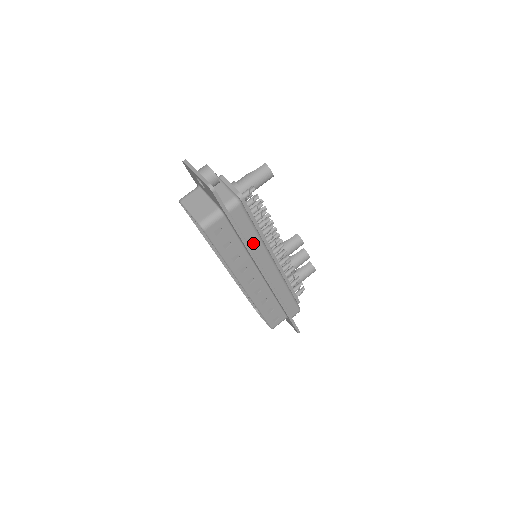
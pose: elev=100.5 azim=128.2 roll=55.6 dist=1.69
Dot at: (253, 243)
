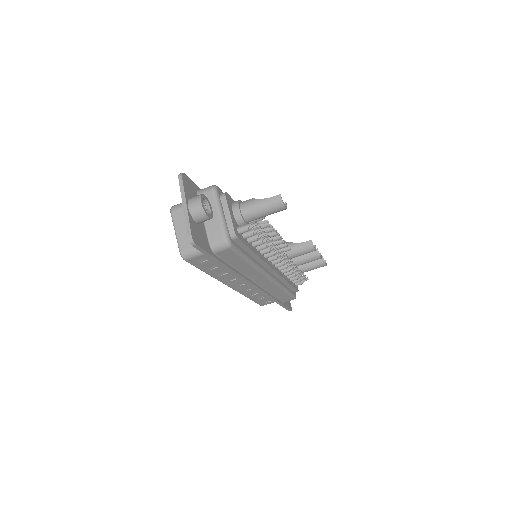
Dot at: (244, 268)
